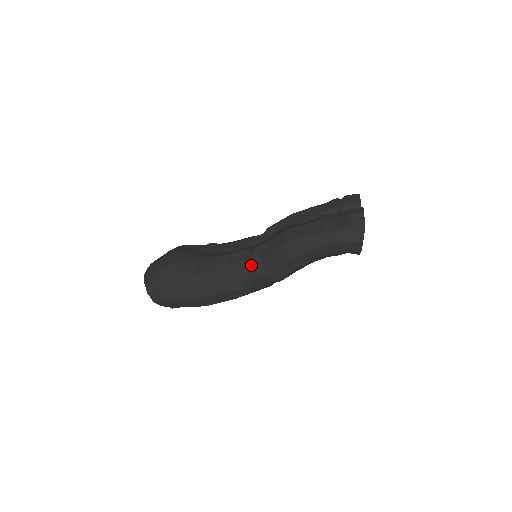
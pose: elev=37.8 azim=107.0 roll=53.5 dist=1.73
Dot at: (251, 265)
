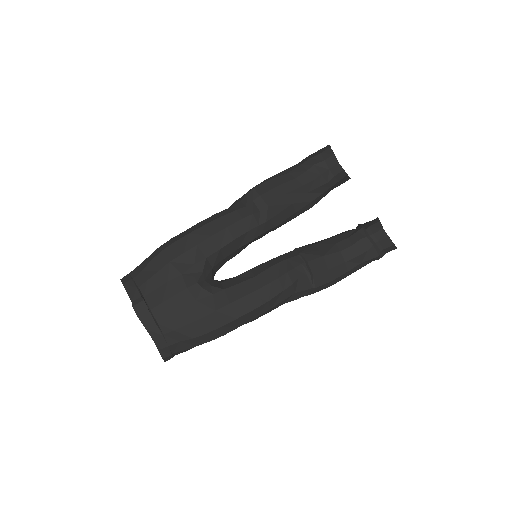
Dot at: occluded
